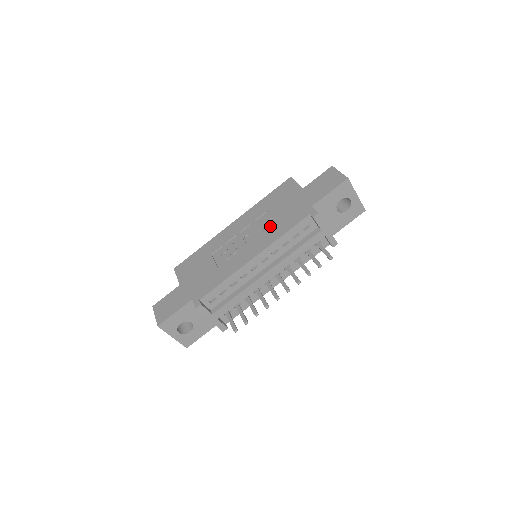
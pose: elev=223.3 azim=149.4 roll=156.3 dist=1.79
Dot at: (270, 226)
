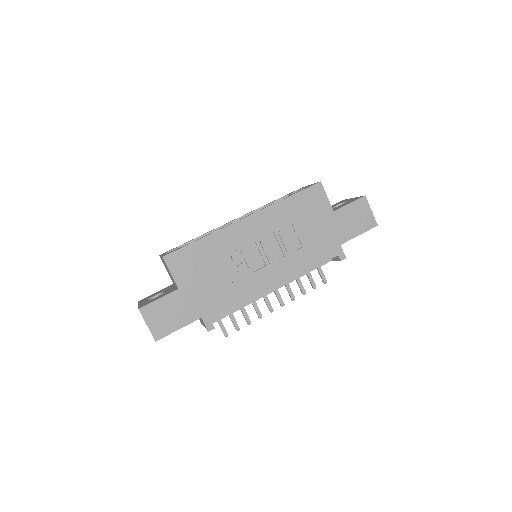
Dot at: (295, 248)
